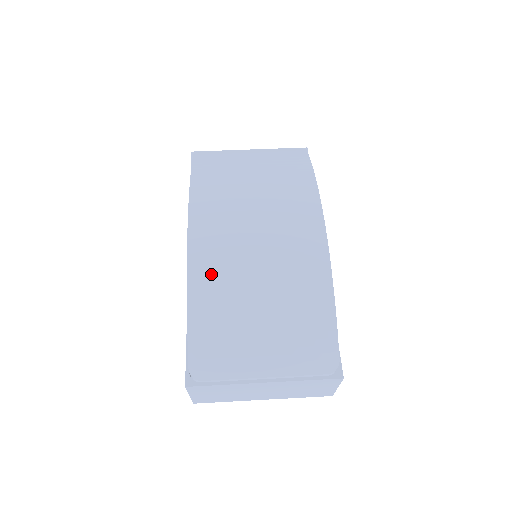
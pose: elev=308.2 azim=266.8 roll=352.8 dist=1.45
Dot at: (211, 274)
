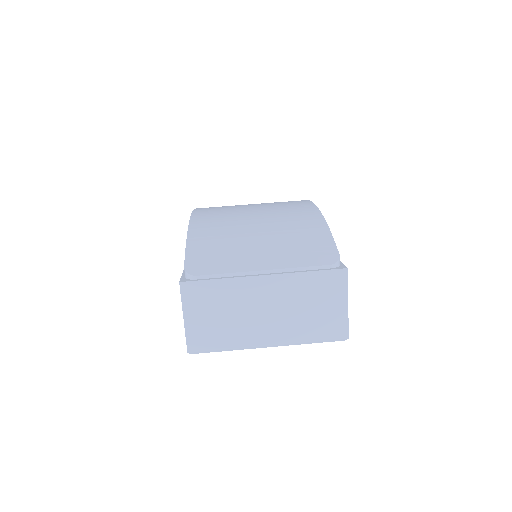
Dot at: (211, 220)
